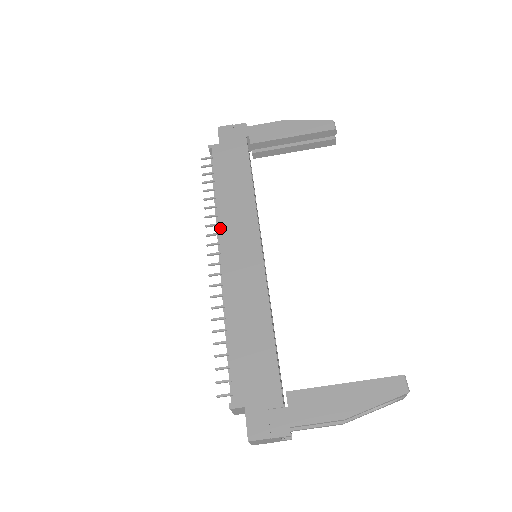
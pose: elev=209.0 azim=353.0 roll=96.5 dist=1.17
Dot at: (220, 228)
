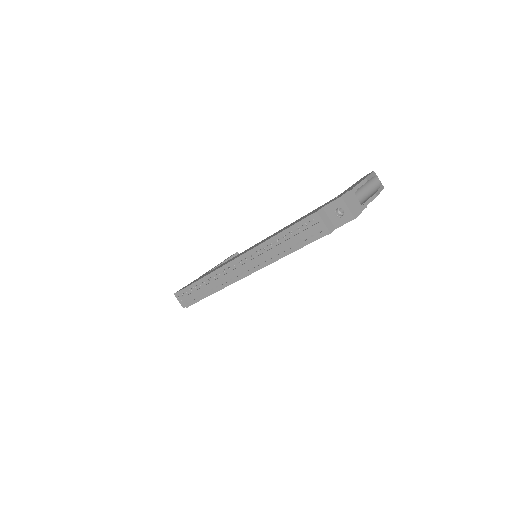
Dot at: (222, 266)
